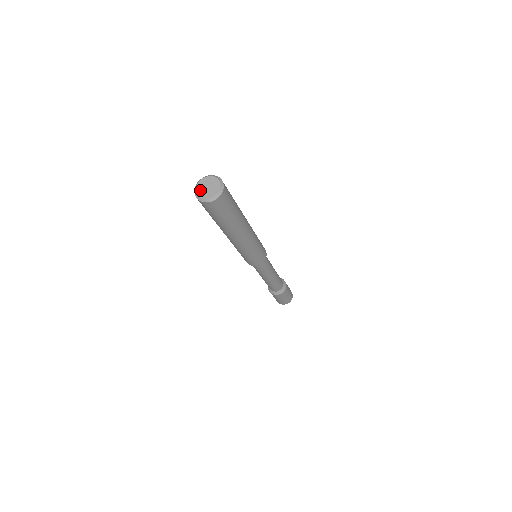
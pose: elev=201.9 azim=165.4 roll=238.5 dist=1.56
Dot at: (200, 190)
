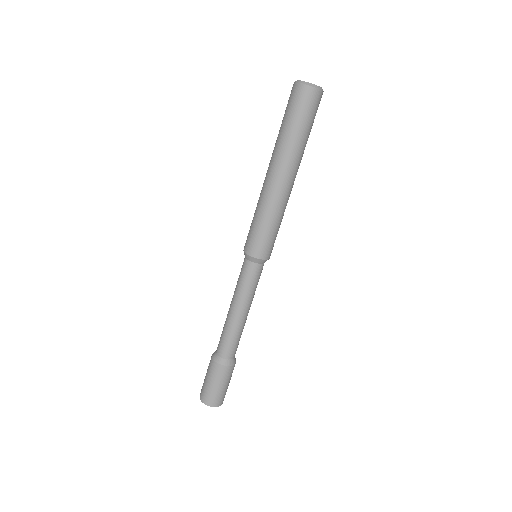
Dot at: occluded
